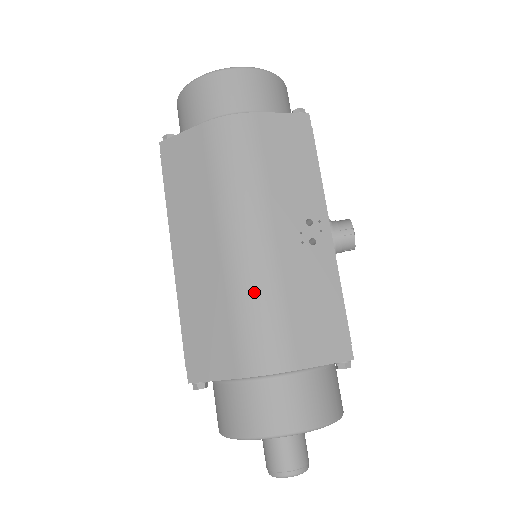
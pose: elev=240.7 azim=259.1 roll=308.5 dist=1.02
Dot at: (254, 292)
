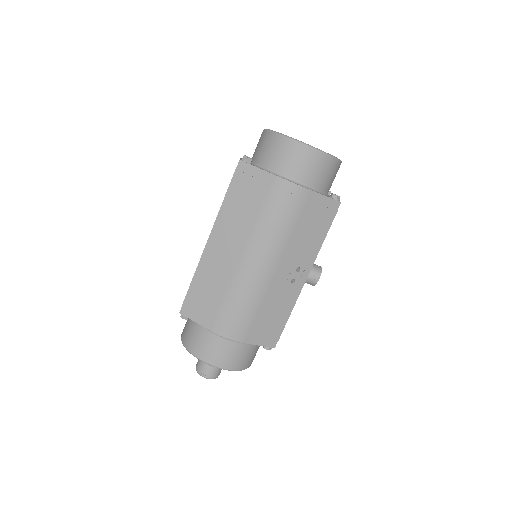
Dot at: (245, 295)
